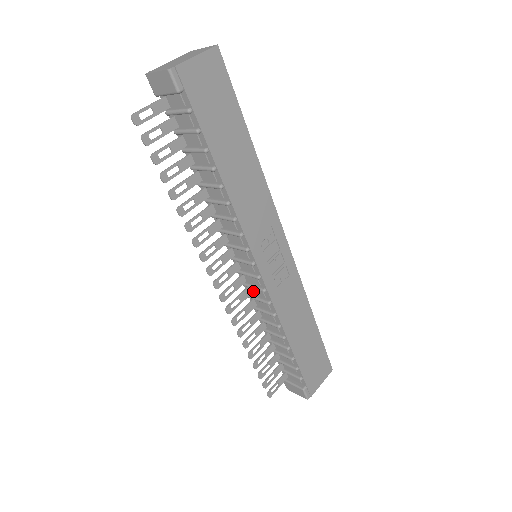
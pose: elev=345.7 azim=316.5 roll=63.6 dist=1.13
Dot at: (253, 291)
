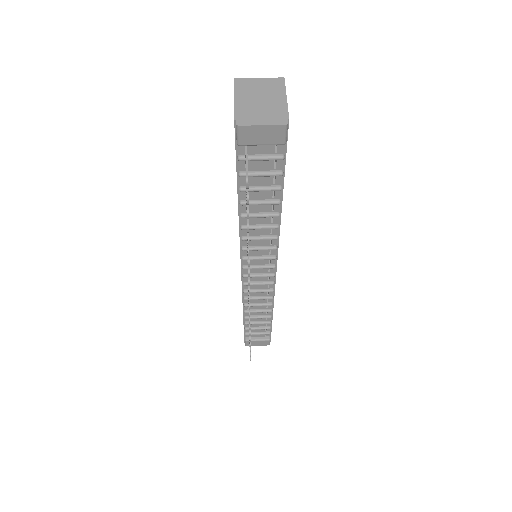
Dot at: (253, 286)
